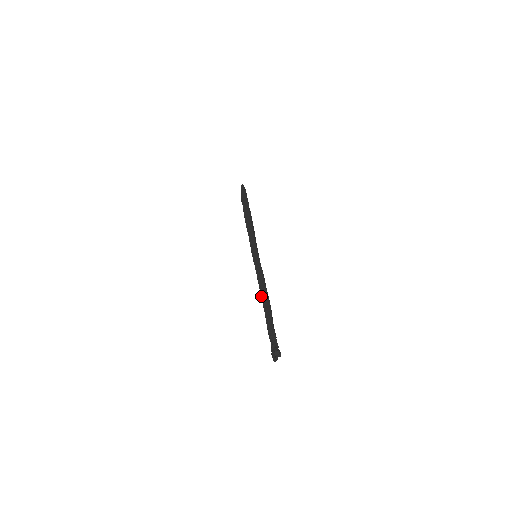
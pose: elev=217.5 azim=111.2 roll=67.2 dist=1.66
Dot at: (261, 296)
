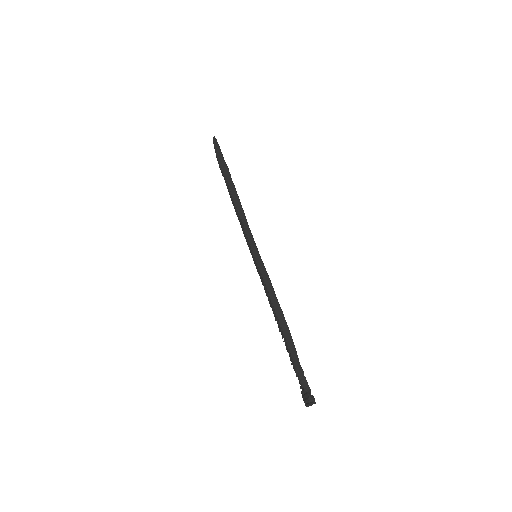
Dot at: (277, 320)
